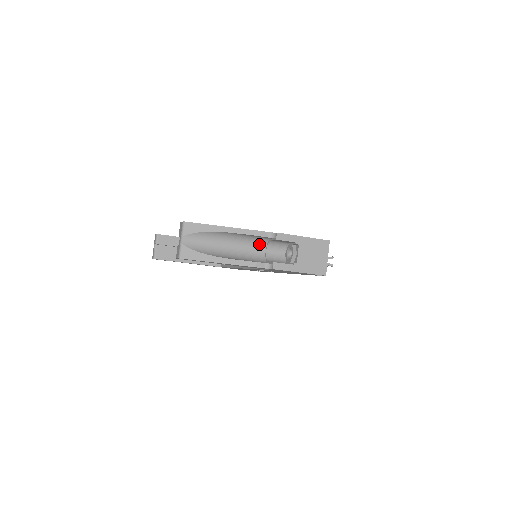
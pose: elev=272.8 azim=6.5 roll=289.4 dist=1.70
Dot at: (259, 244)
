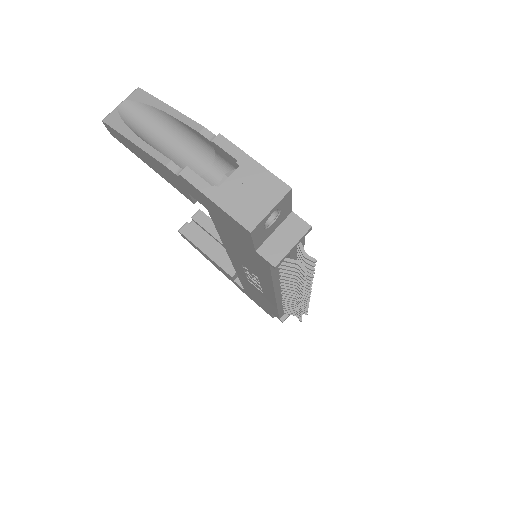
Dot at: (204, 158)
